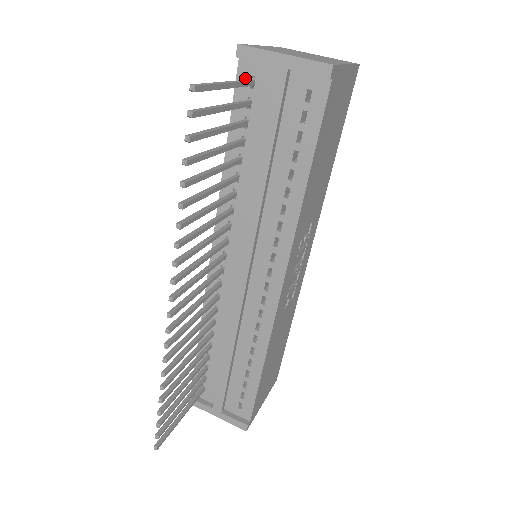
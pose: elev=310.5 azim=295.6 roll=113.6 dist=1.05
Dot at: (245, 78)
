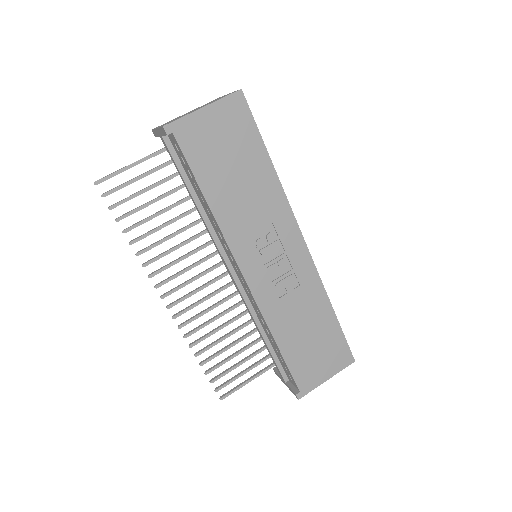
Dot at: occluded
